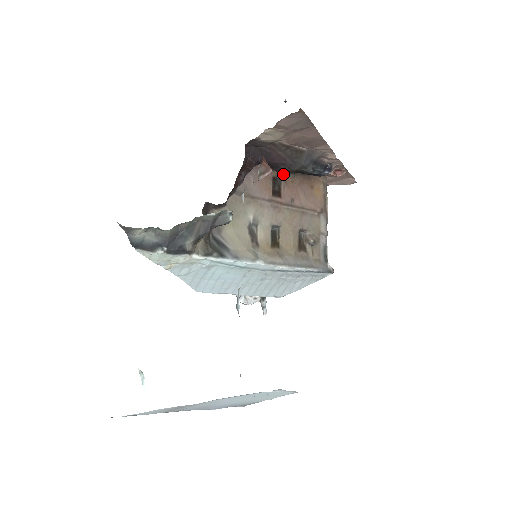
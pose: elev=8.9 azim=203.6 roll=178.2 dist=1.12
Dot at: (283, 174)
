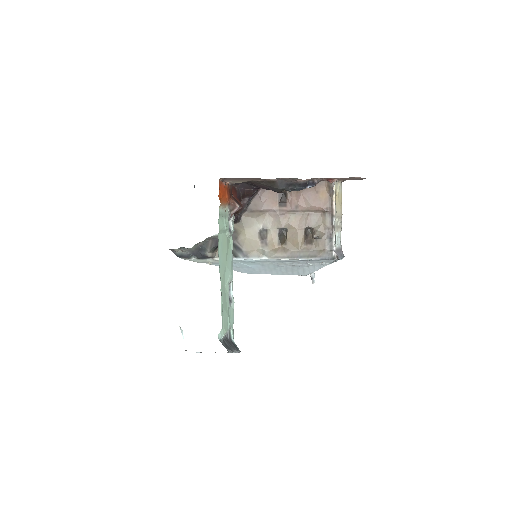
Dot at: occluded
